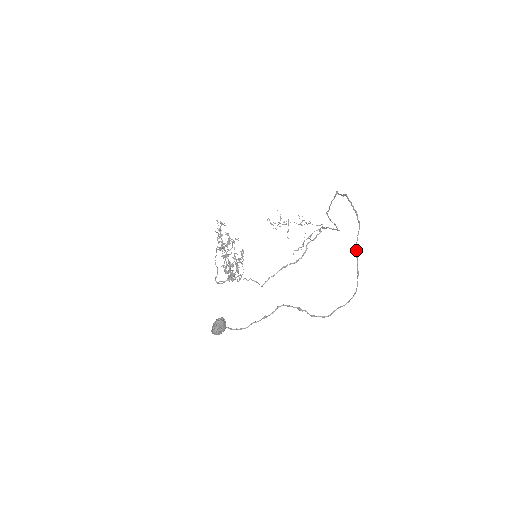
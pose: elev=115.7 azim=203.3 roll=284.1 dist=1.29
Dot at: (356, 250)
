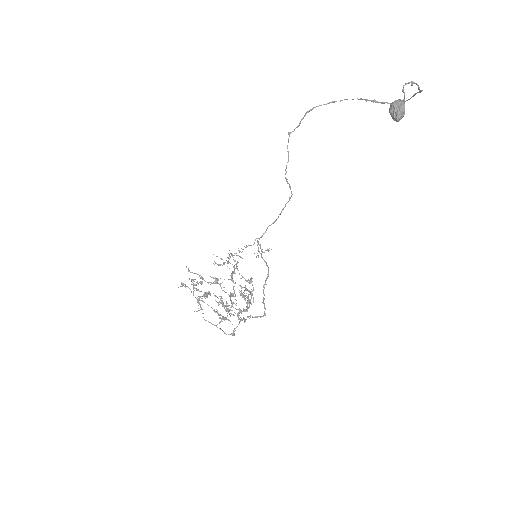
Dot at: (366, 100)
